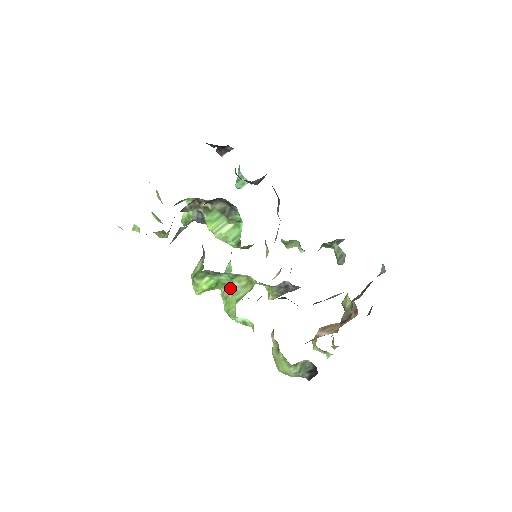
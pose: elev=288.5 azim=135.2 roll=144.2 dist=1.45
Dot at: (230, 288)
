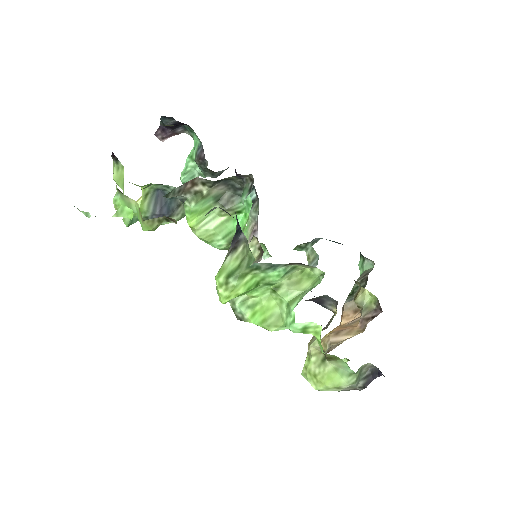
Dot at: (273, 289)
